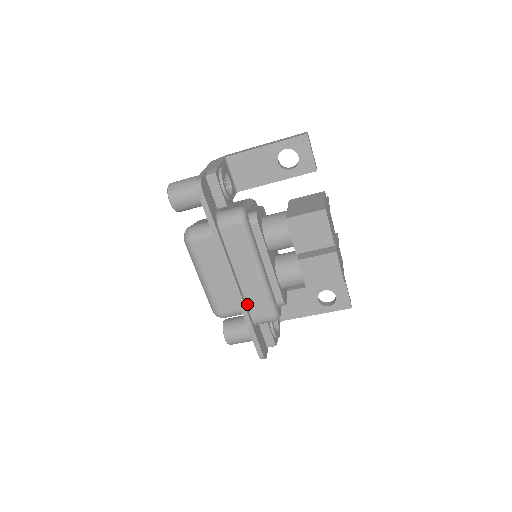
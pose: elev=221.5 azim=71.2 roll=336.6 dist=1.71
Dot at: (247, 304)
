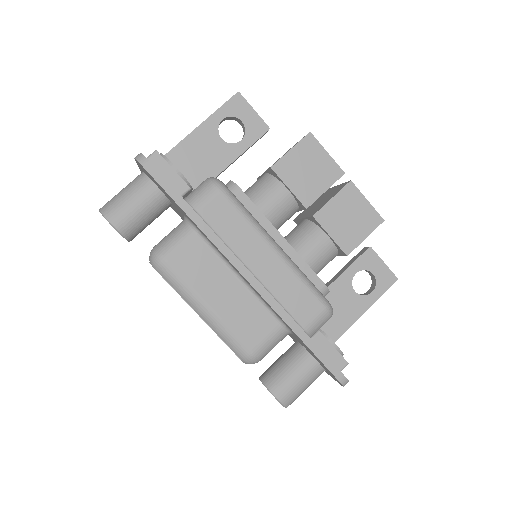
Dot at: occluded
